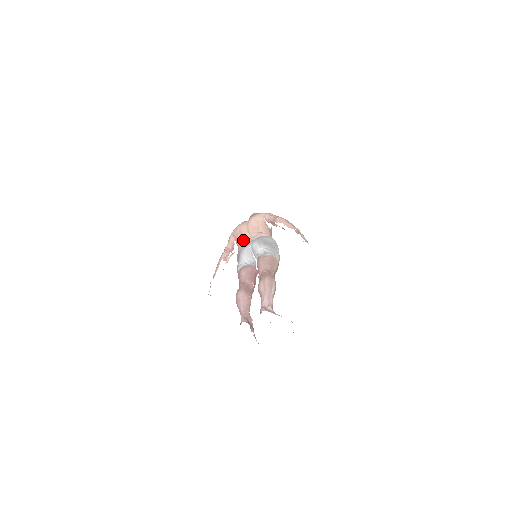
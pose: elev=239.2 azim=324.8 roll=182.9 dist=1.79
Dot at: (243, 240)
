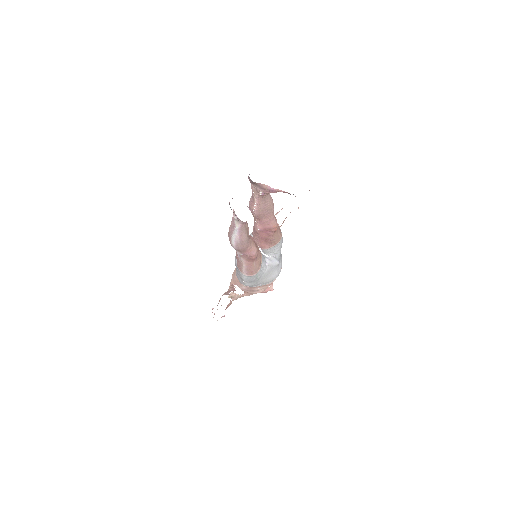
Dot at: occluded
